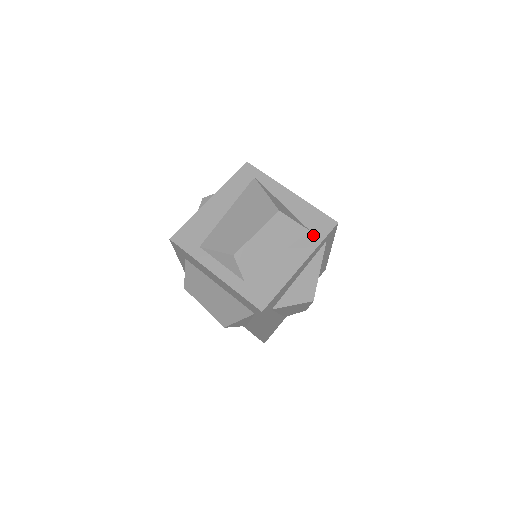
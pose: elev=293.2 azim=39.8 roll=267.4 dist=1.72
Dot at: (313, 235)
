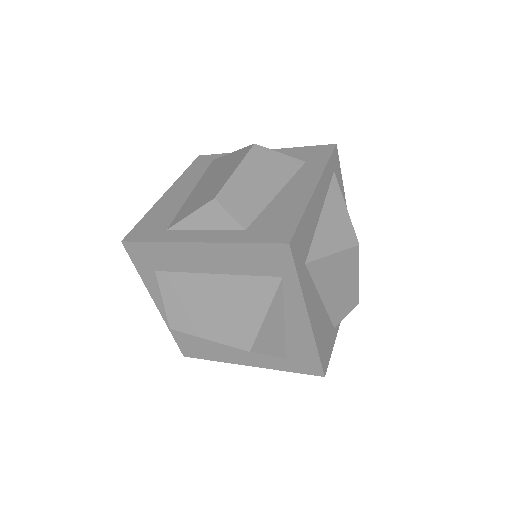
Dot at: (313, 162)
